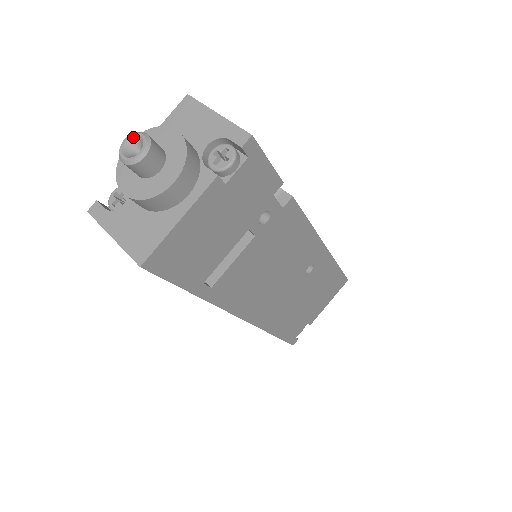
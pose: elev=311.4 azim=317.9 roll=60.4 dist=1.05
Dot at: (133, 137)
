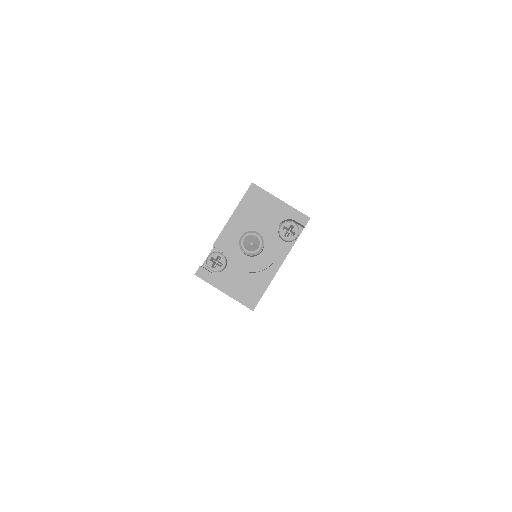
Dot at: (249, 236)
